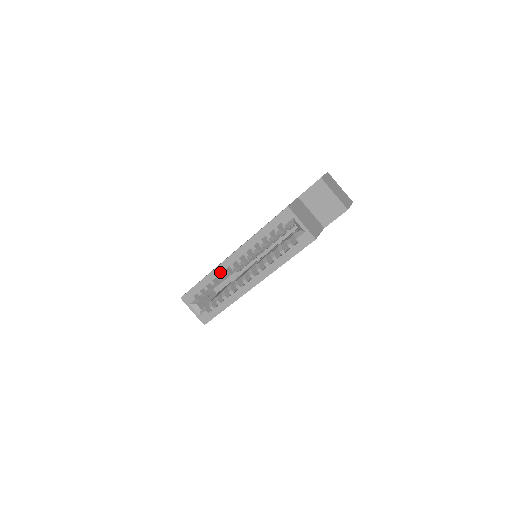
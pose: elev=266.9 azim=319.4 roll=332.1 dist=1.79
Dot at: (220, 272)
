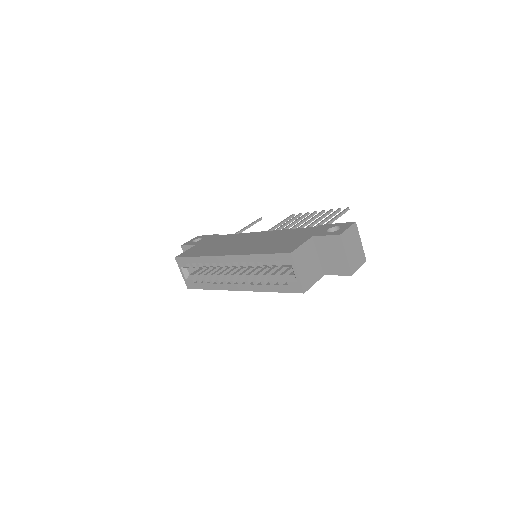
Dot at: (213, 261)
